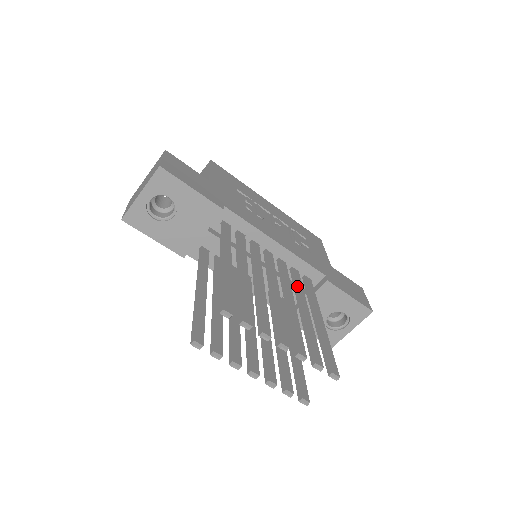
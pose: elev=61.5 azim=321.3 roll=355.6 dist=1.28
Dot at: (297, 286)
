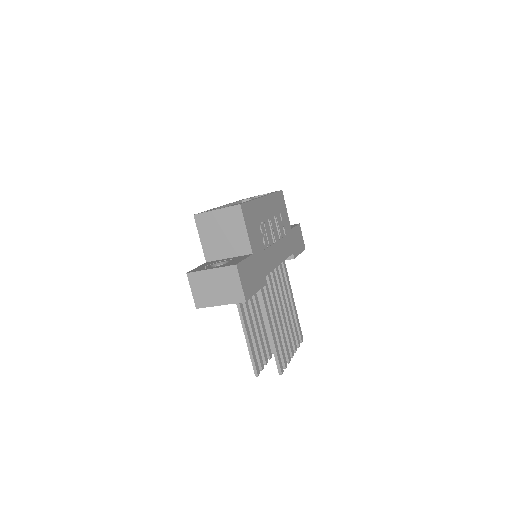
Dot at: (284, 282)
